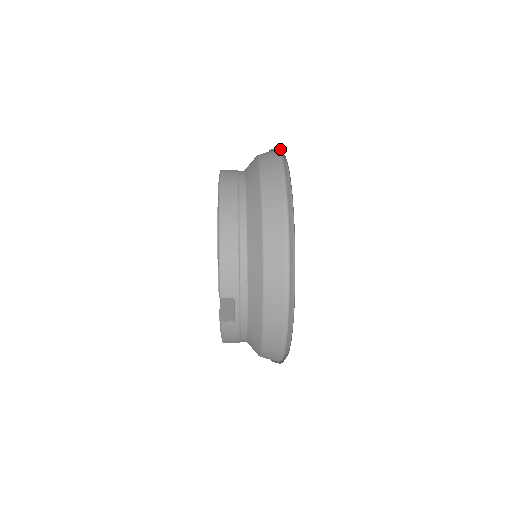
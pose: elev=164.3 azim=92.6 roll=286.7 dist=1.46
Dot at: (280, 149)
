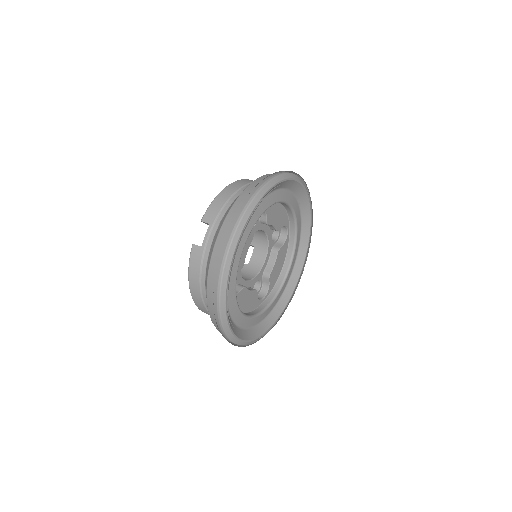
Dot at: (308, 190)
